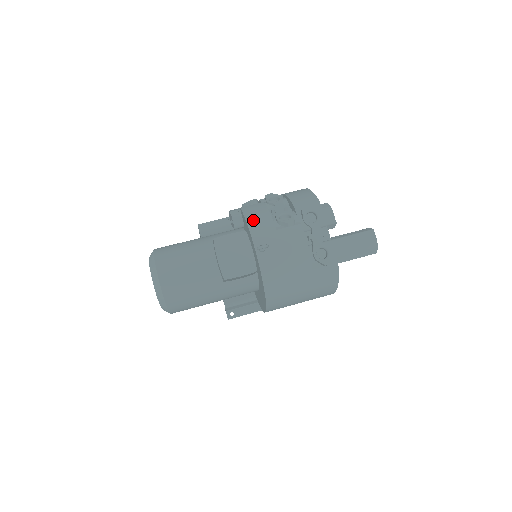
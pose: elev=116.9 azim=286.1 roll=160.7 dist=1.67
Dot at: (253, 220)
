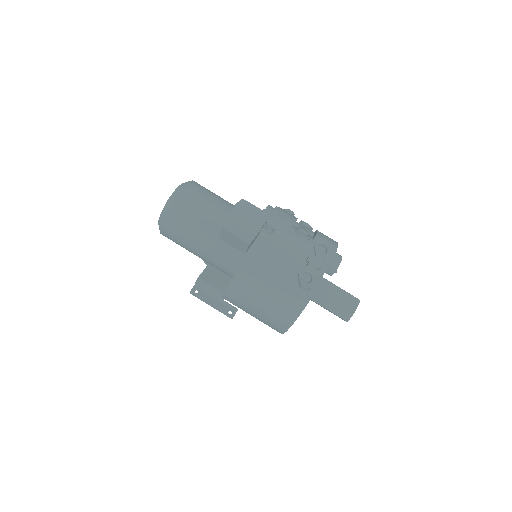
Dot at: (280, 214)
